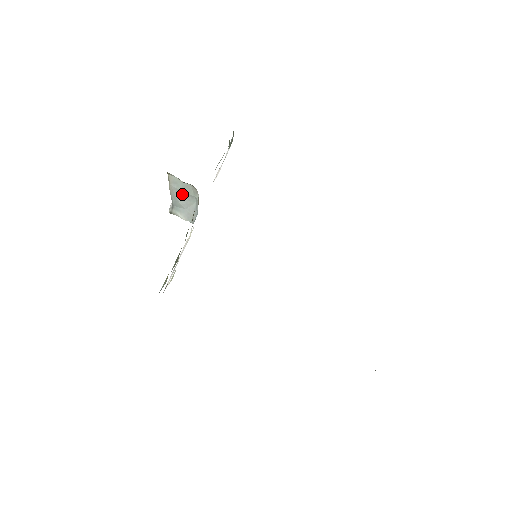
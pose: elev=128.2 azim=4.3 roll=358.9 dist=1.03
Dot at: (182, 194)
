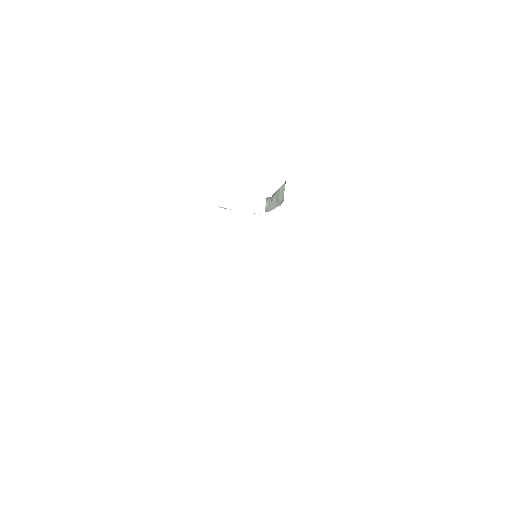
Dot at: (278, 197)
